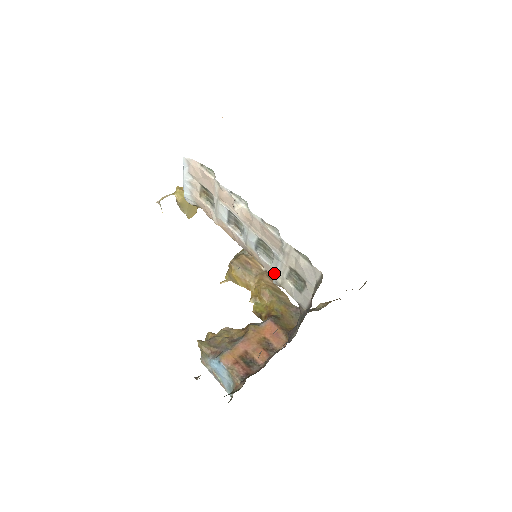
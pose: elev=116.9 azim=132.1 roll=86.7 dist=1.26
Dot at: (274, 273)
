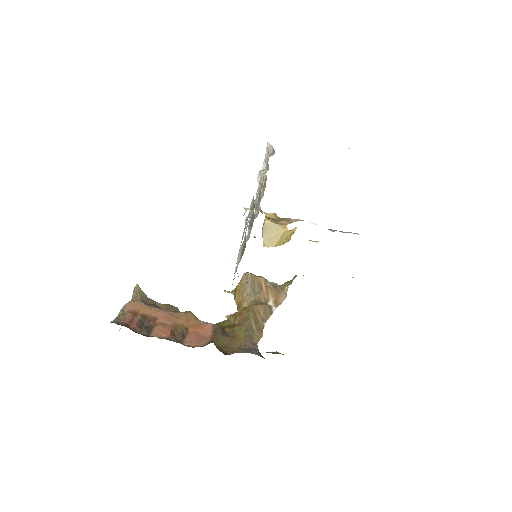
Dot at: occluded
